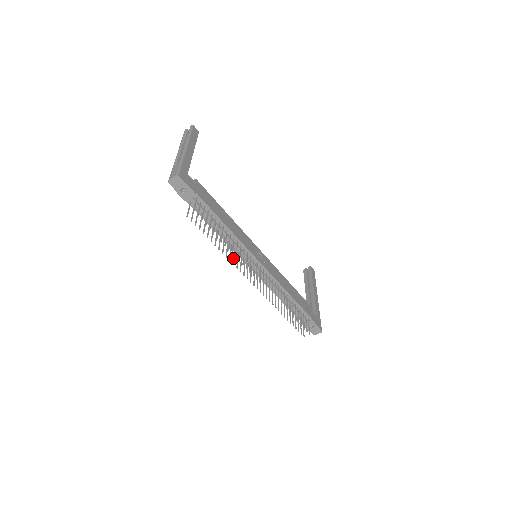
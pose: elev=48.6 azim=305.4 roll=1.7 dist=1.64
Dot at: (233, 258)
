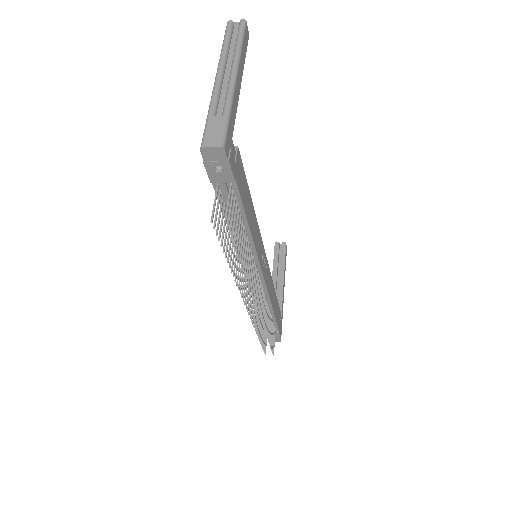
Dot at: (238, 272)
